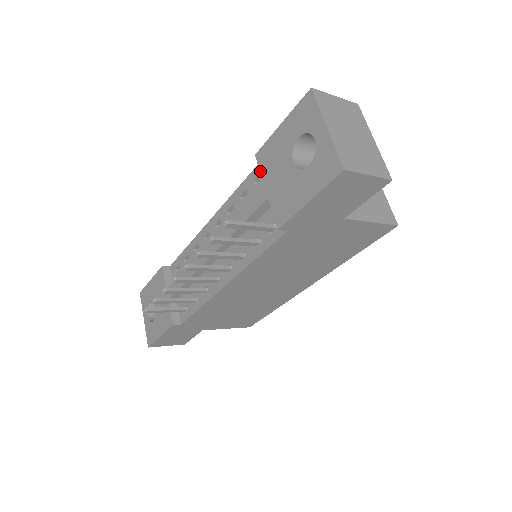
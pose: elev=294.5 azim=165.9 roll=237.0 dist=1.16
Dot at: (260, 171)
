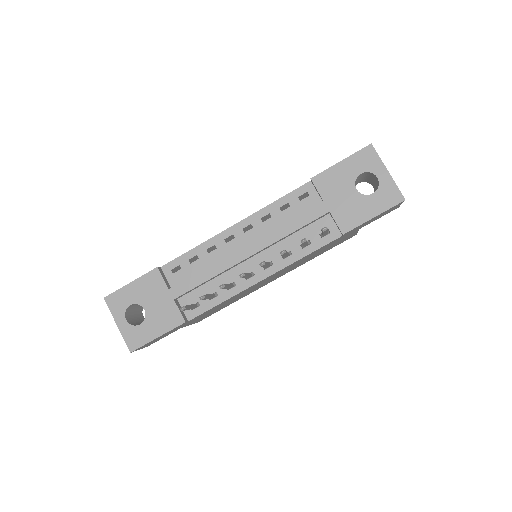
Dot at: (318, 191)
